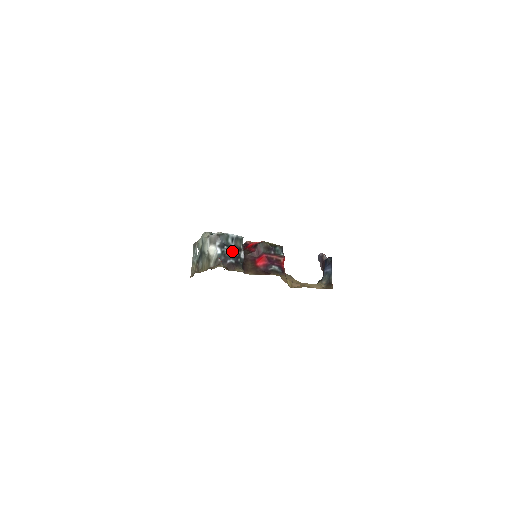
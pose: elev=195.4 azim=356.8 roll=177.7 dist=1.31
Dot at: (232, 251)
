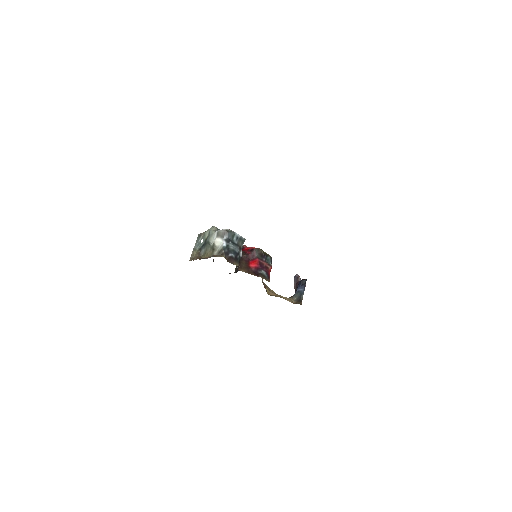
Dot at: (235, 247)
